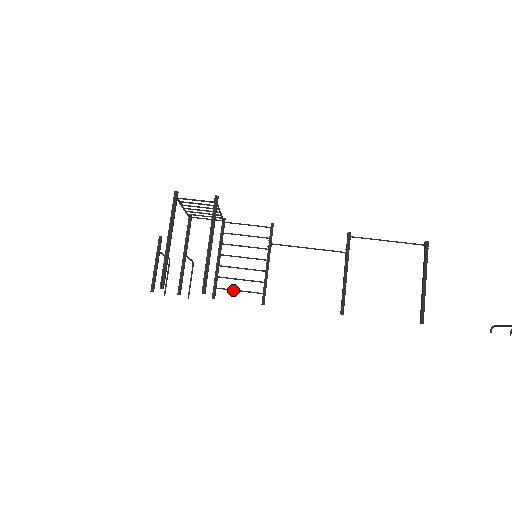
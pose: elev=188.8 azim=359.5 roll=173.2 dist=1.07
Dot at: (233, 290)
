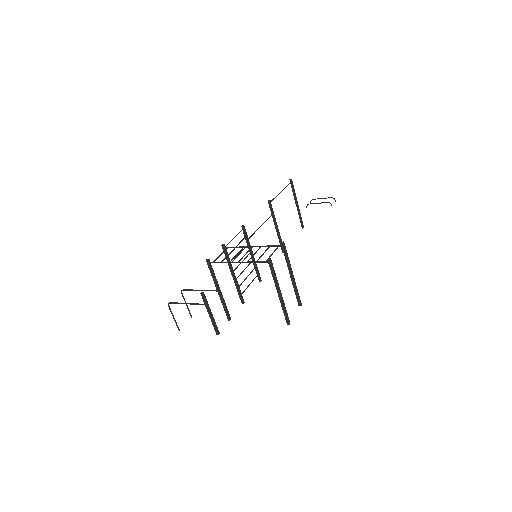
Dot at: occluded
